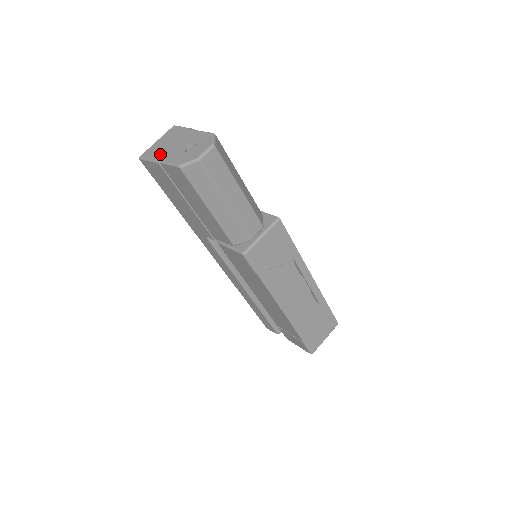
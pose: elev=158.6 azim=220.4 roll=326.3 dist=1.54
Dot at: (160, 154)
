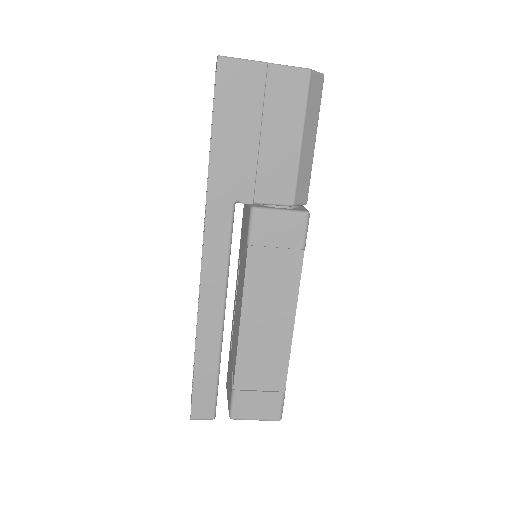
Dot at: occluded
